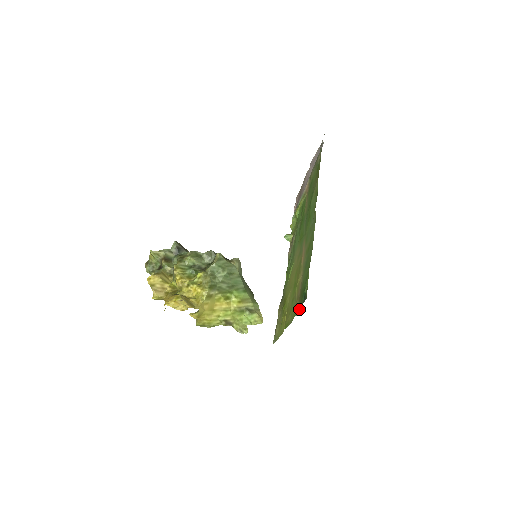
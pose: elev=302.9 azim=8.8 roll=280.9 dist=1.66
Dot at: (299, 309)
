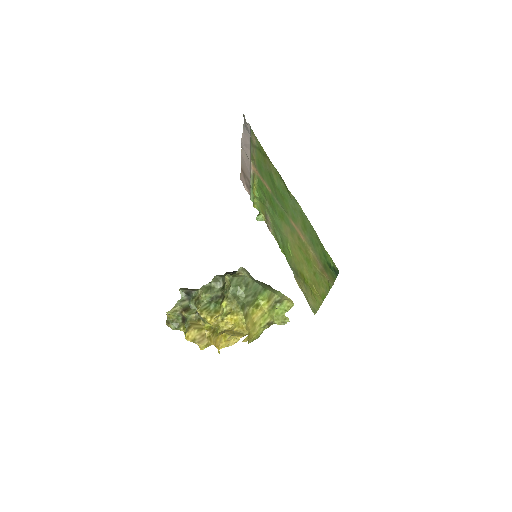
Dot at: (333, 281)
